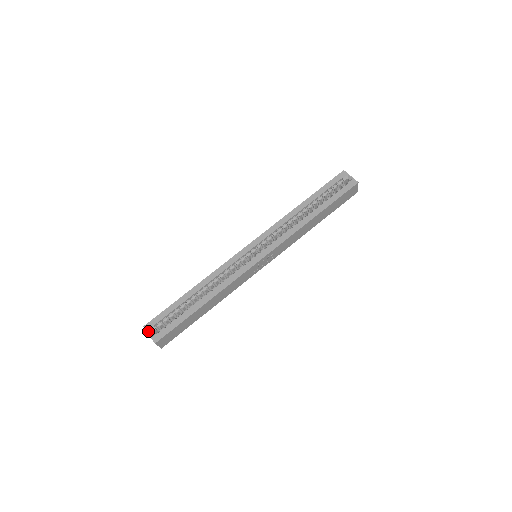
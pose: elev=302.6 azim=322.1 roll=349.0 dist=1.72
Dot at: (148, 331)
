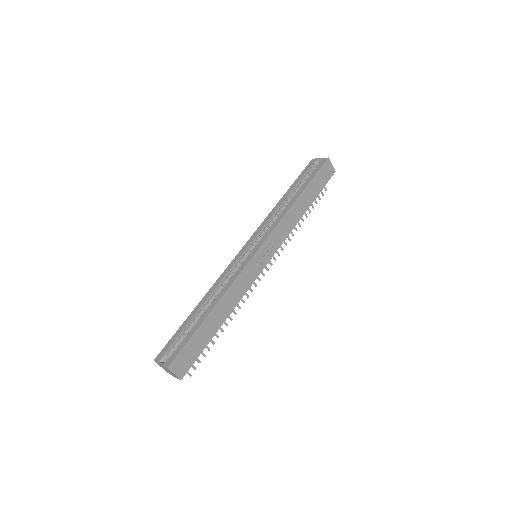
Dot at: (159, 361)
